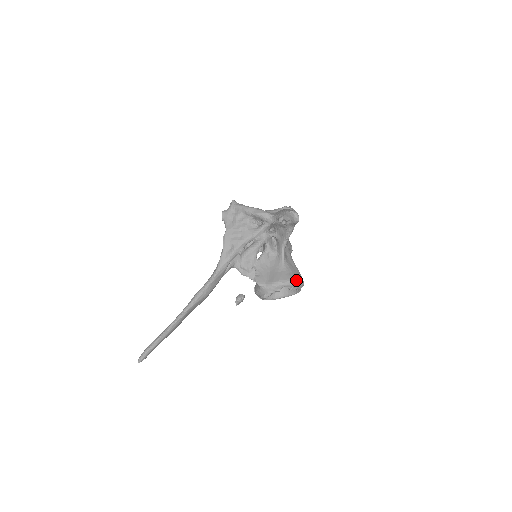
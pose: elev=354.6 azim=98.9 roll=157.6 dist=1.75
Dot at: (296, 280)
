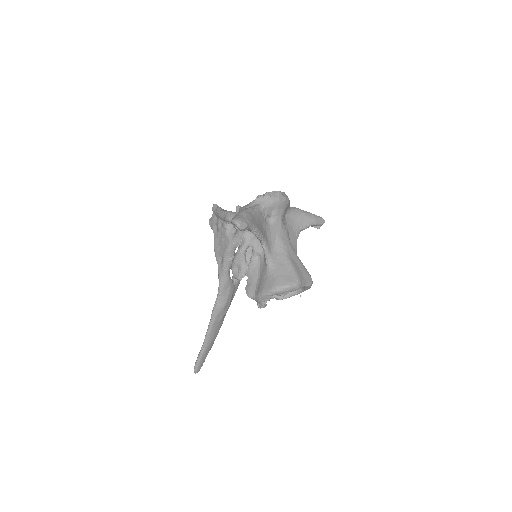
Dot at: (281, 285)
